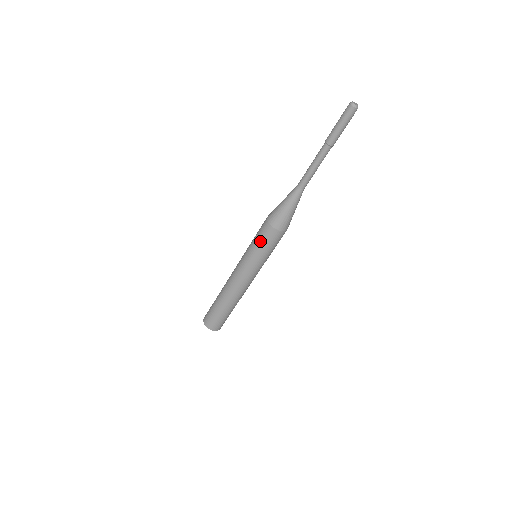
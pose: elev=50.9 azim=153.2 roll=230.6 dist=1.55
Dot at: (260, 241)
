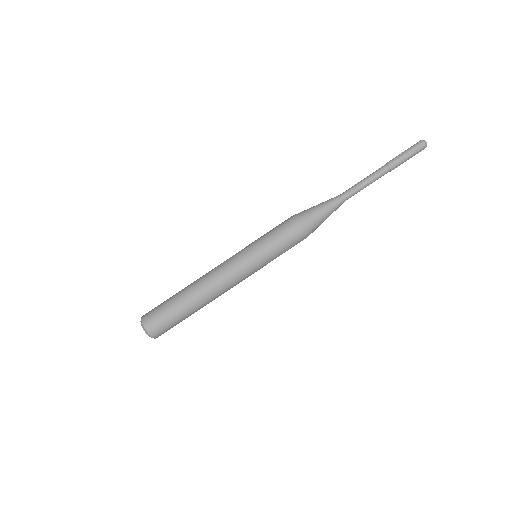
Dot at: (275, 232)
